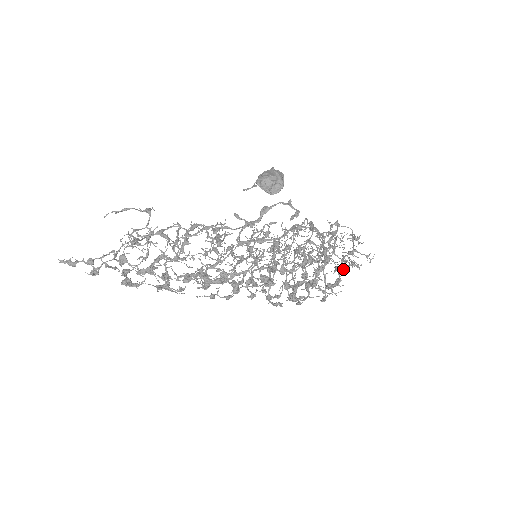
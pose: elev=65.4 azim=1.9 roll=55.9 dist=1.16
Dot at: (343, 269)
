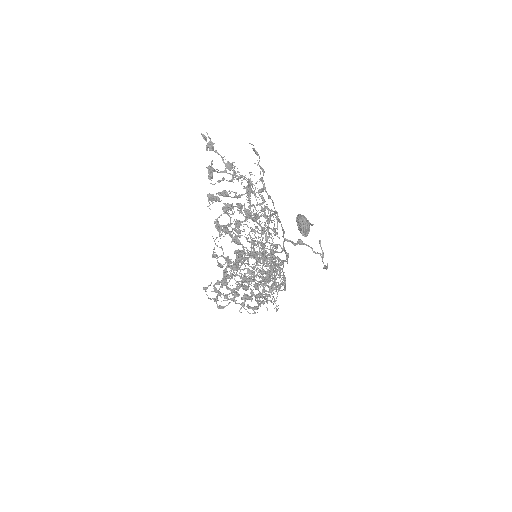
Dot at: occluded
